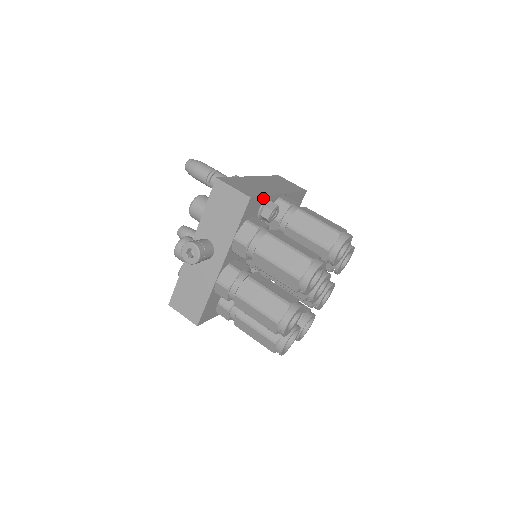
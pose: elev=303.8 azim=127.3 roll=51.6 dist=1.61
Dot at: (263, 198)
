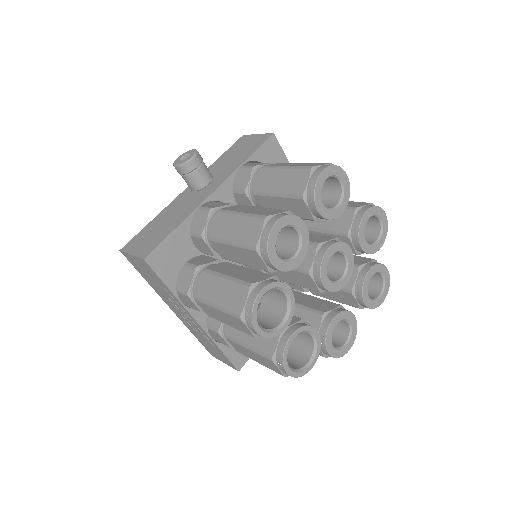
Dot at: occluded
